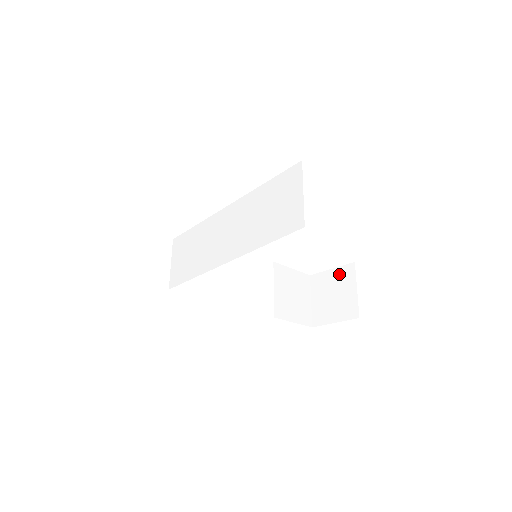
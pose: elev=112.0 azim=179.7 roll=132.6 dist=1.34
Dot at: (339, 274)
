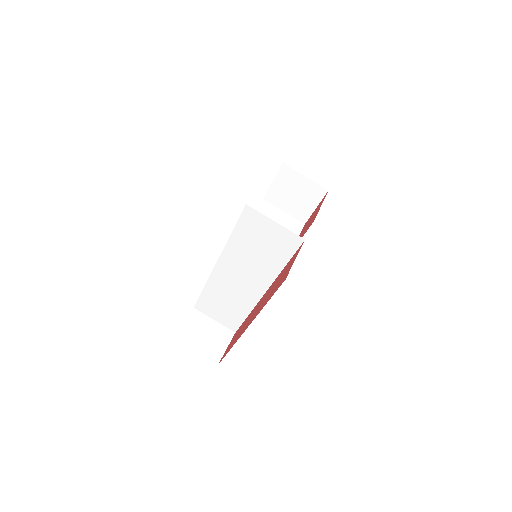
Dot at: (282, 180)
